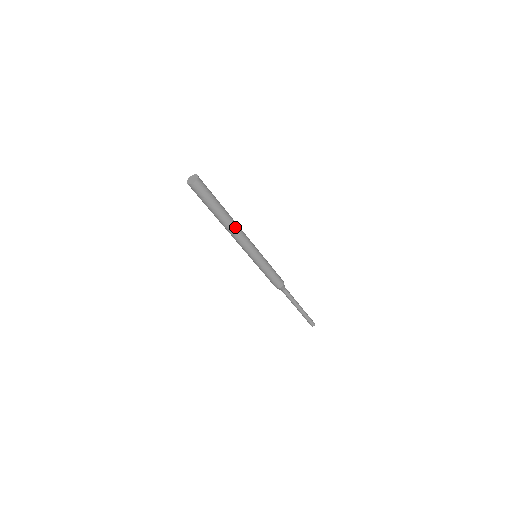
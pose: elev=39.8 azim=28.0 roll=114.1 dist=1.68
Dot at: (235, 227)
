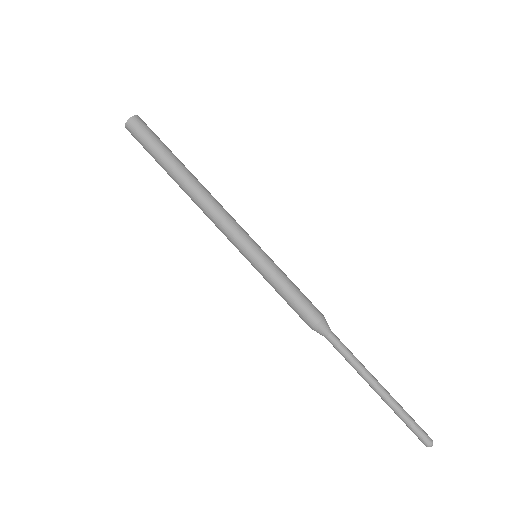
Dot at: (208, 192)
